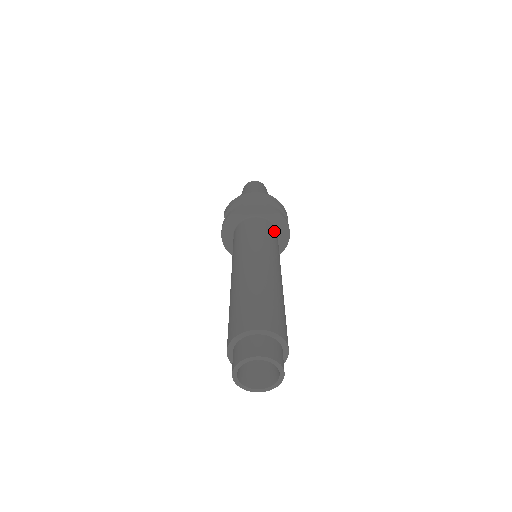
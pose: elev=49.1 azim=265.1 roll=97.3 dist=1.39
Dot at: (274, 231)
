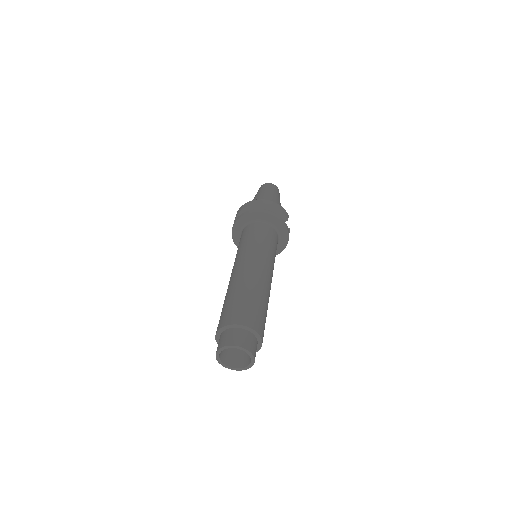
Dot at: (271, 233)
